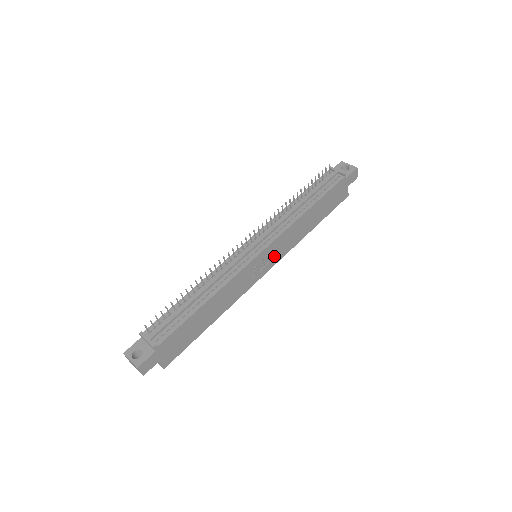
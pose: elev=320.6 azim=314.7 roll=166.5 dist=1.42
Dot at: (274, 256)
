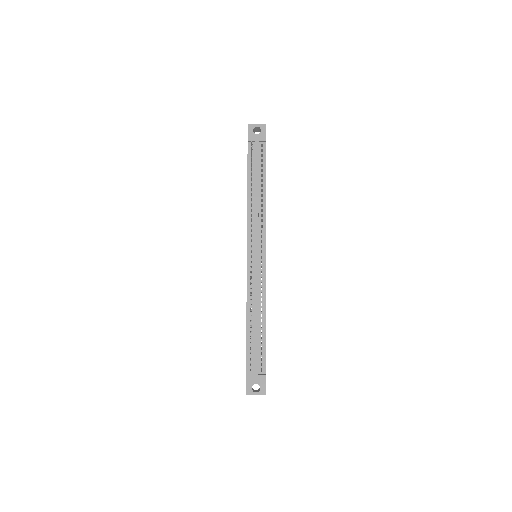
Dot at: occluded
